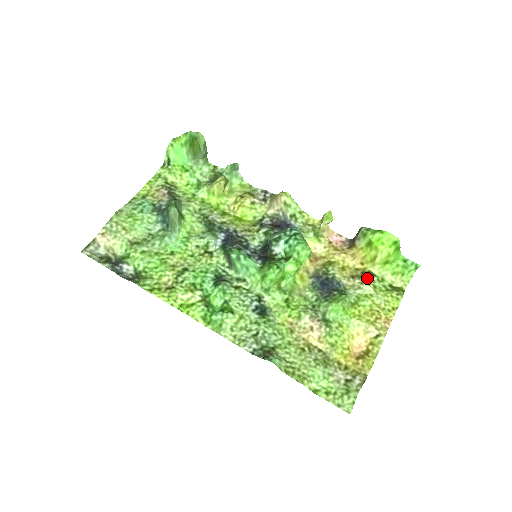
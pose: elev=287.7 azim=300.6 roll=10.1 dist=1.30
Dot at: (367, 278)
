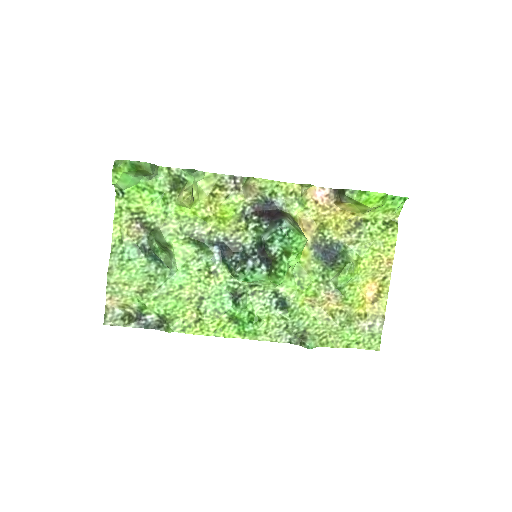
Dot at: (362, 229)
